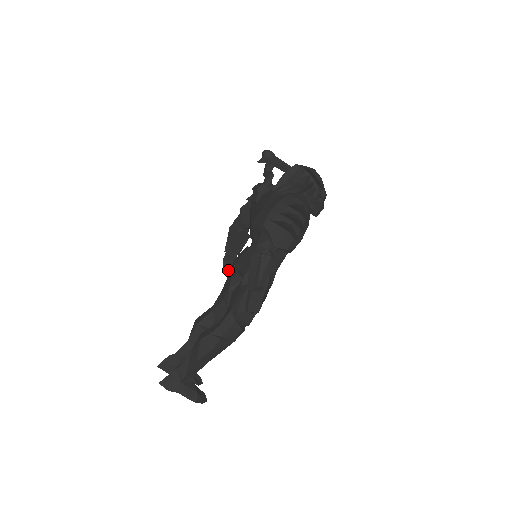
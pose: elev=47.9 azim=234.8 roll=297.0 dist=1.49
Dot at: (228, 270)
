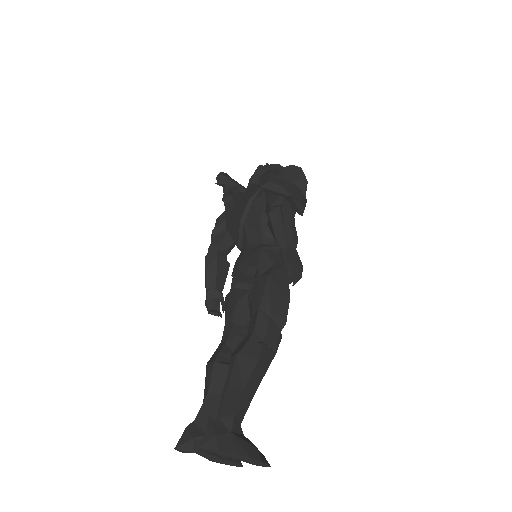
Dot at: (216, 312)
